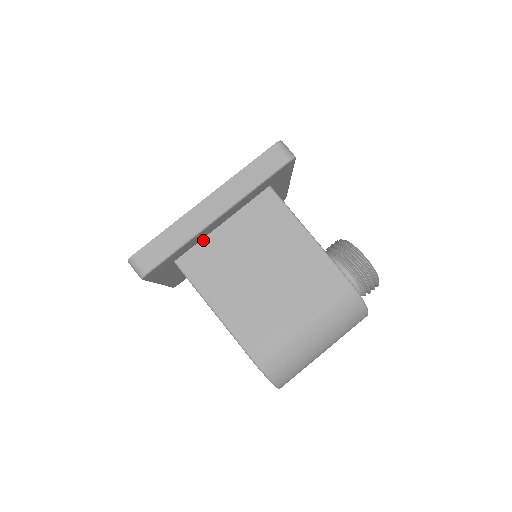
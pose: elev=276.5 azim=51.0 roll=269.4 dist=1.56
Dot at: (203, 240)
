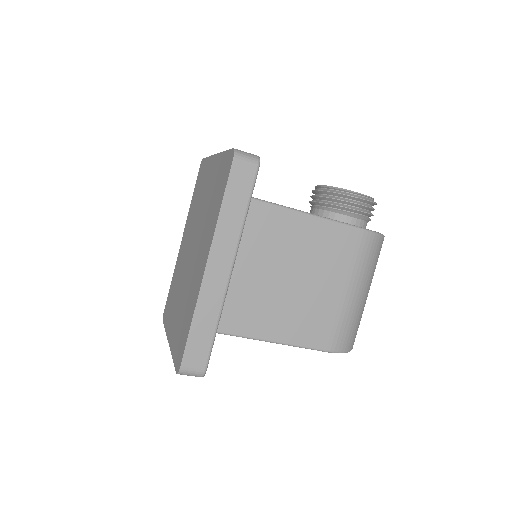
Dot at: occluded
